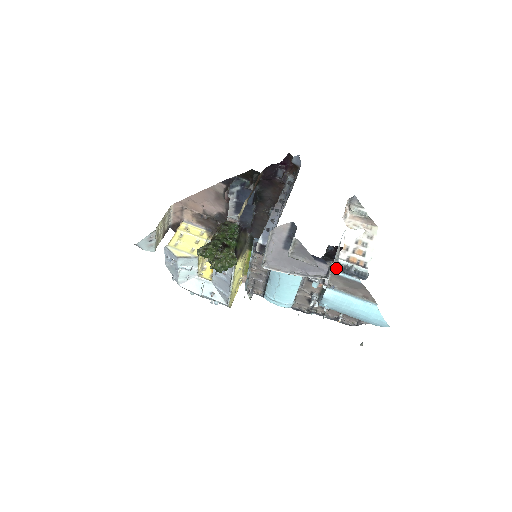
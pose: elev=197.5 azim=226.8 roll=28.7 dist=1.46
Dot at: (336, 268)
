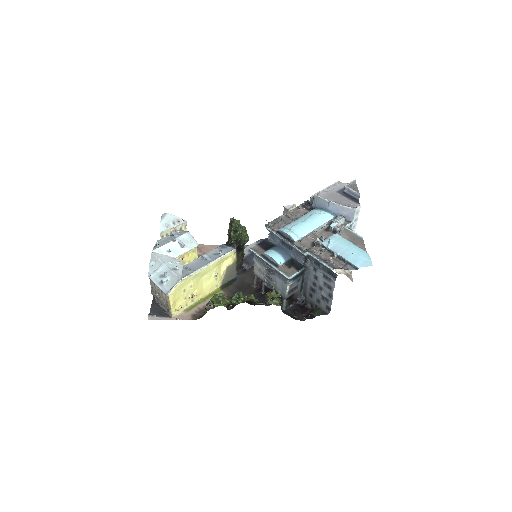
Dot at: (349, 229)
